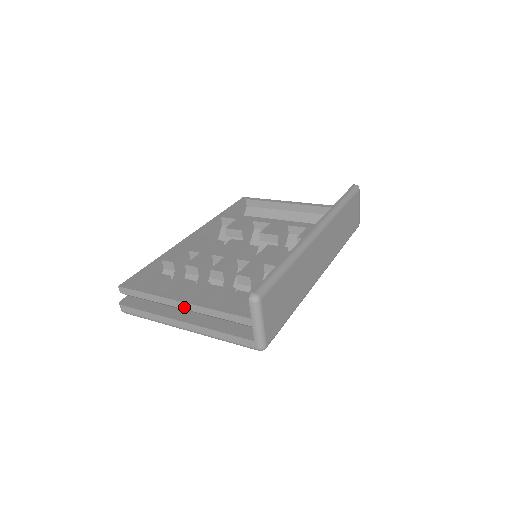
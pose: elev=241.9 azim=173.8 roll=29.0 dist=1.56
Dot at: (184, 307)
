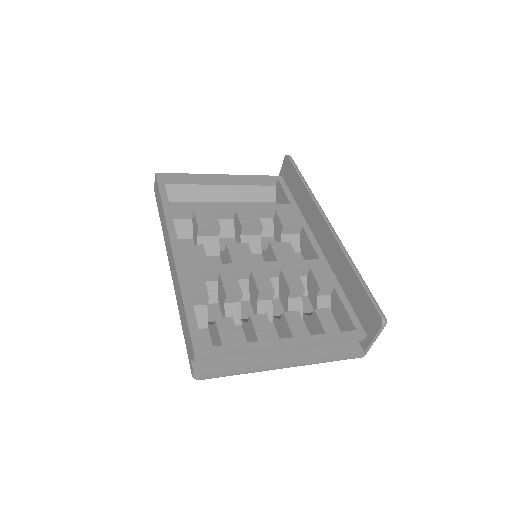
Dot at: (288, 348)
